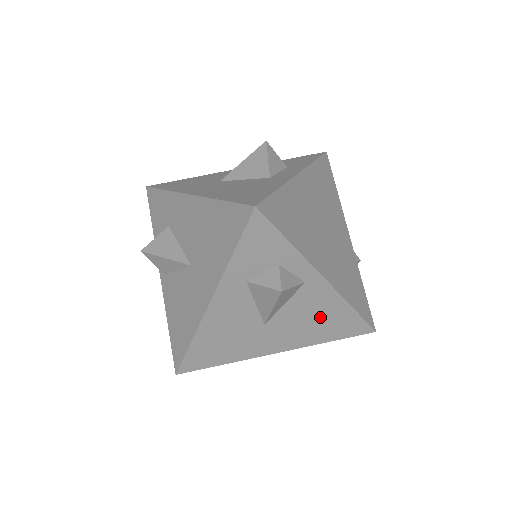
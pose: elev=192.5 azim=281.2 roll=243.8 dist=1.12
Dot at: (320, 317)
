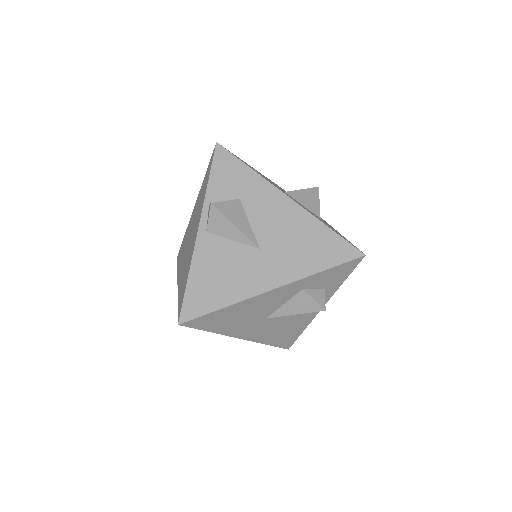
Dot at: (288, 328)
